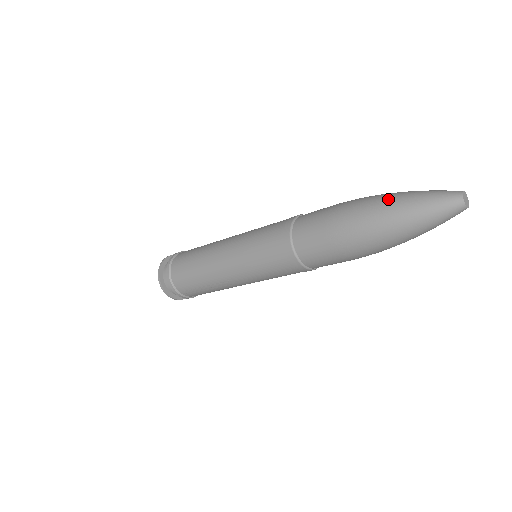
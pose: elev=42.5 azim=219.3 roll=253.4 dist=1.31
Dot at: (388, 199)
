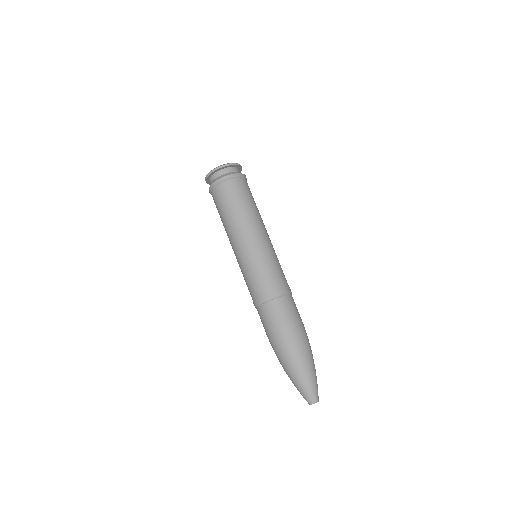
Dot at: (304, 364)
